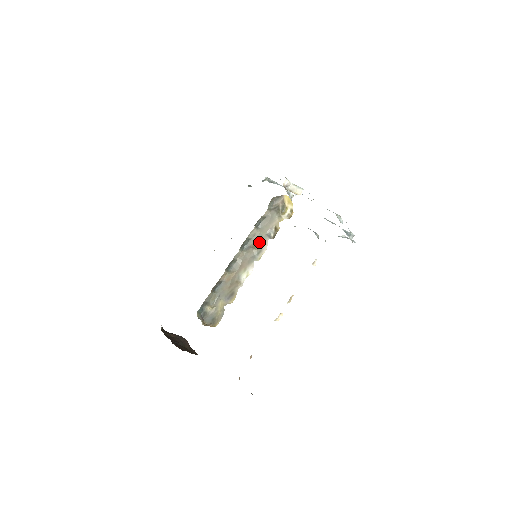
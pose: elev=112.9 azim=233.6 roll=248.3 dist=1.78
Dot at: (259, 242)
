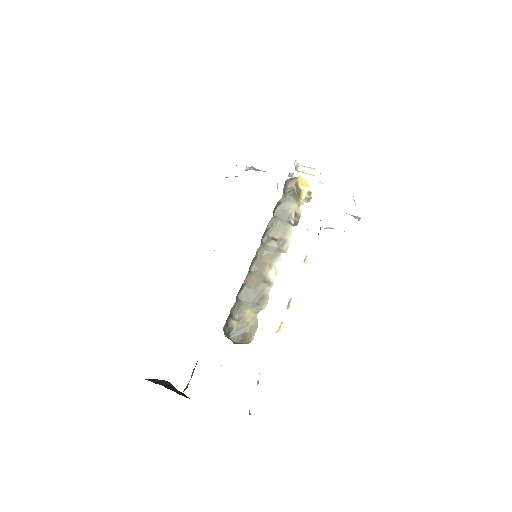
Dot at: (280, 232)
